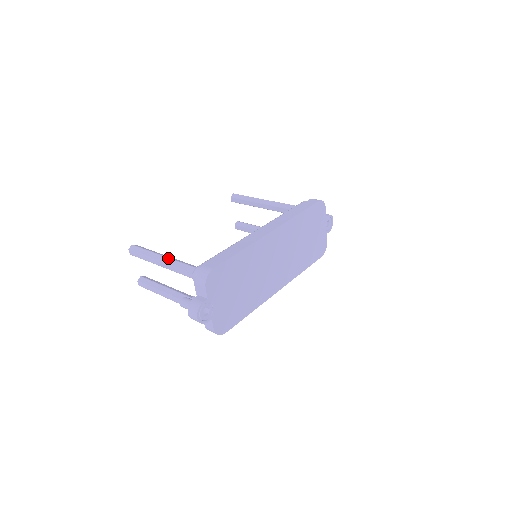
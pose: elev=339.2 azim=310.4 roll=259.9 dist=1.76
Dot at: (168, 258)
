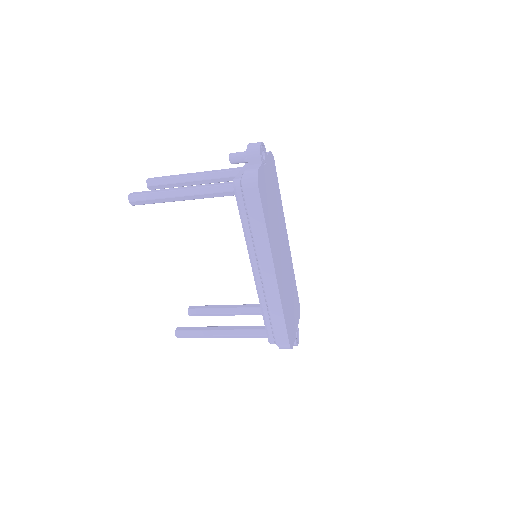
Dot at: occluded
